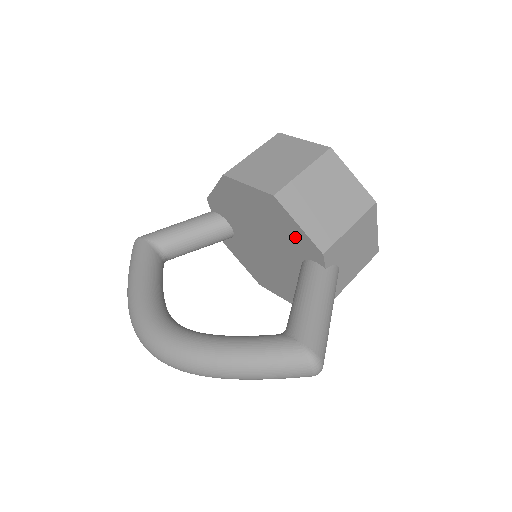
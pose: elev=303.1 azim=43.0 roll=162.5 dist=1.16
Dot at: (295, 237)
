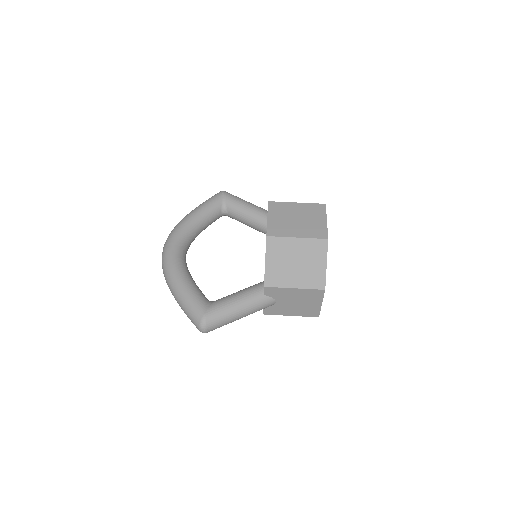
Dot at: occluded
